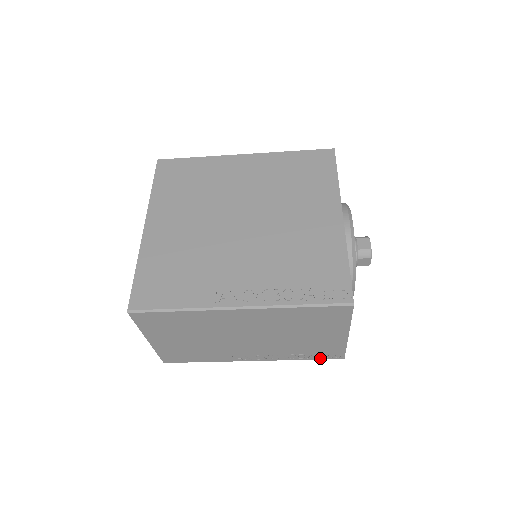
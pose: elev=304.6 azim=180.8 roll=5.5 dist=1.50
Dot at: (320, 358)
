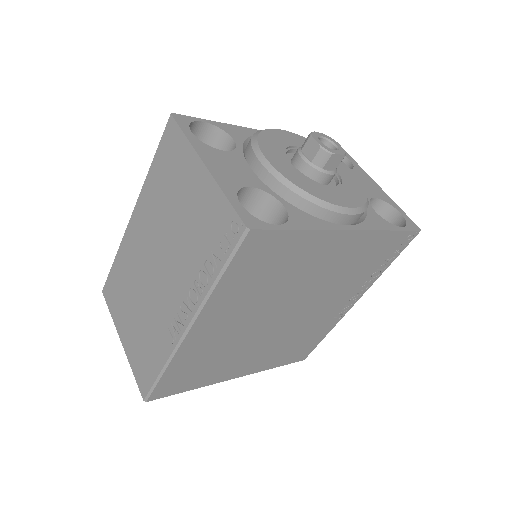
Dot at: (226, 254)
